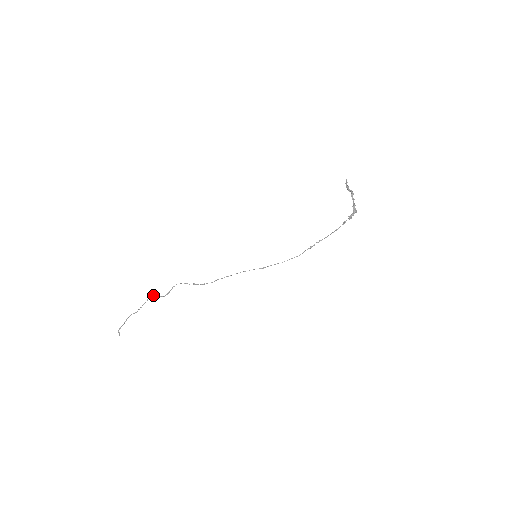
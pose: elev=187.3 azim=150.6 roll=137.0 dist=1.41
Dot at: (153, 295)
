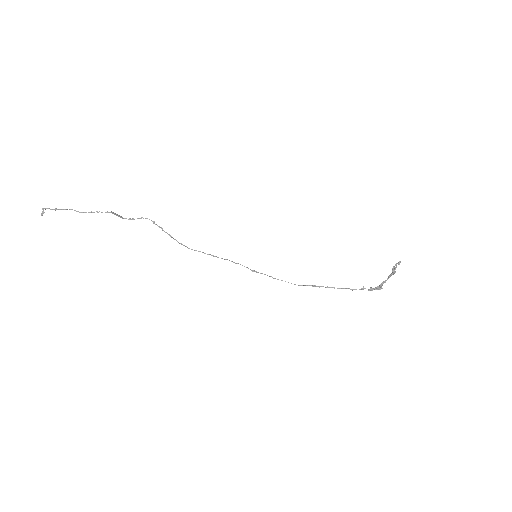
Dot at: (113, 213)
